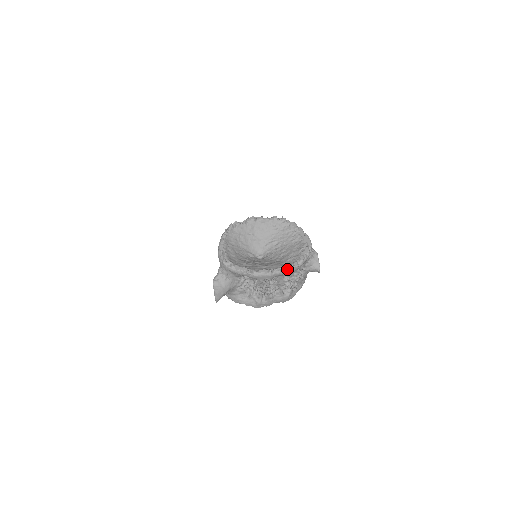
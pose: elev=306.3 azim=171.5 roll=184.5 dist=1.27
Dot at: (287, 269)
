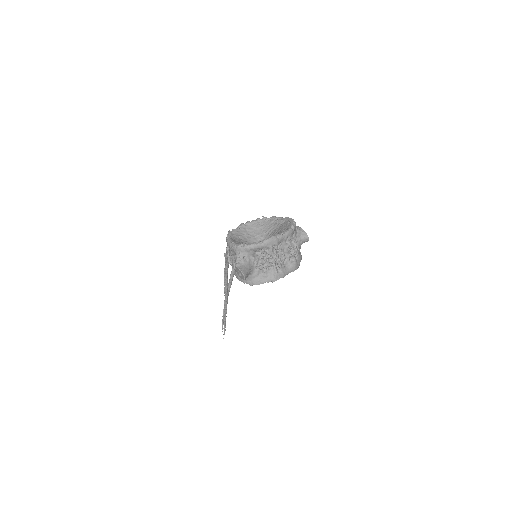
Dot at: (286, 232)
